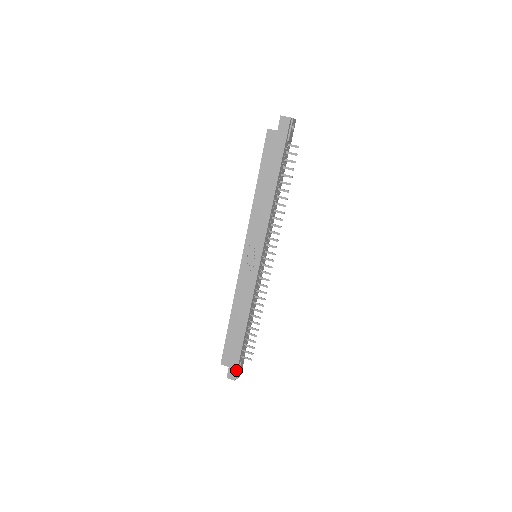
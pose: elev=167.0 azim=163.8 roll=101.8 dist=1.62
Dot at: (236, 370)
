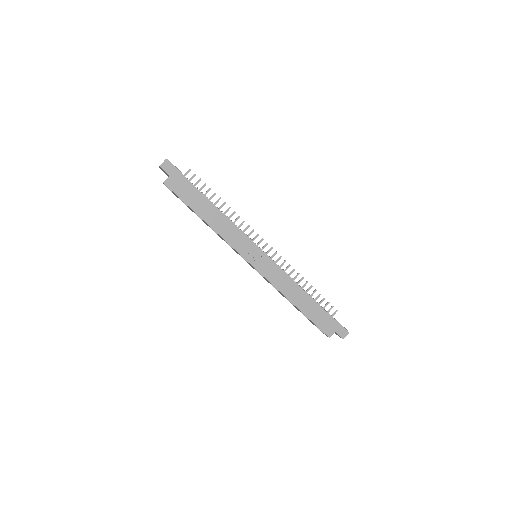
Dot at: (341, 327)
